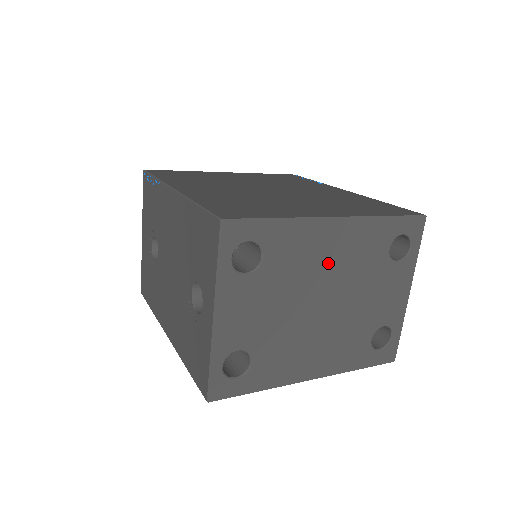
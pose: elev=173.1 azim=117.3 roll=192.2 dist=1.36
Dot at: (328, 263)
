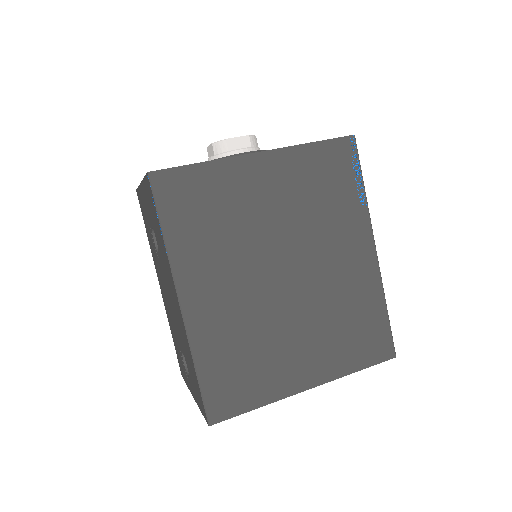
Dot at: occluded
